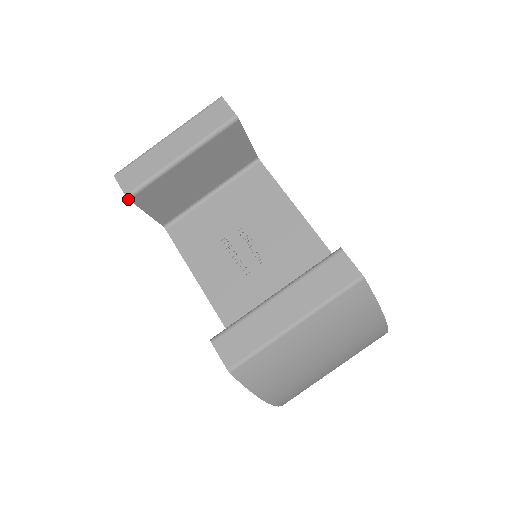
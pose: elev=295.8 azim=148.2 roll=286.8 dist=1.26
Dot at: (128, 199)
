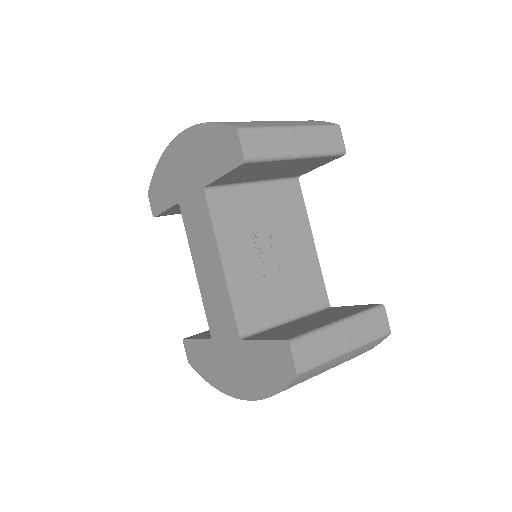
Dot at: (243, 163)
